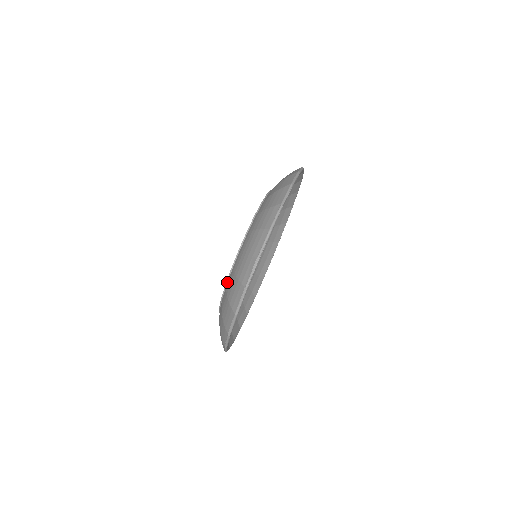
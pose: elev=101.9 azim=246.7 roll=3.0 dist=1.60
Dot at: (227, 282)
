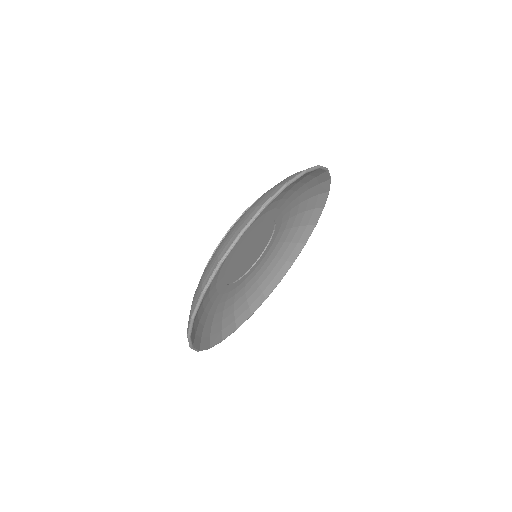
Dot at: occluded
